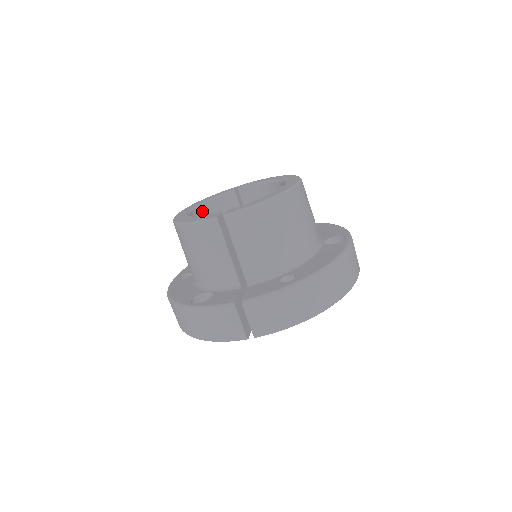
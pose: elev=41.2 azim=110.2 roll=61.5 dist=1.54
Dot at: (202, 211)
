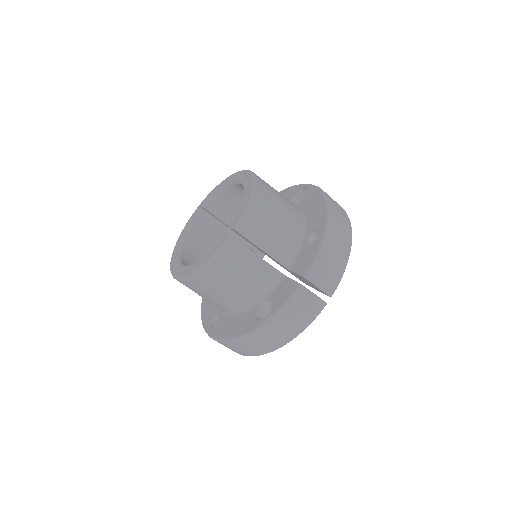
Dot at: (185, 260)
